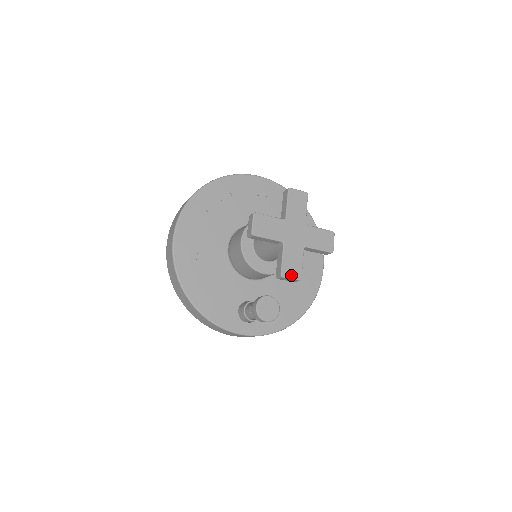
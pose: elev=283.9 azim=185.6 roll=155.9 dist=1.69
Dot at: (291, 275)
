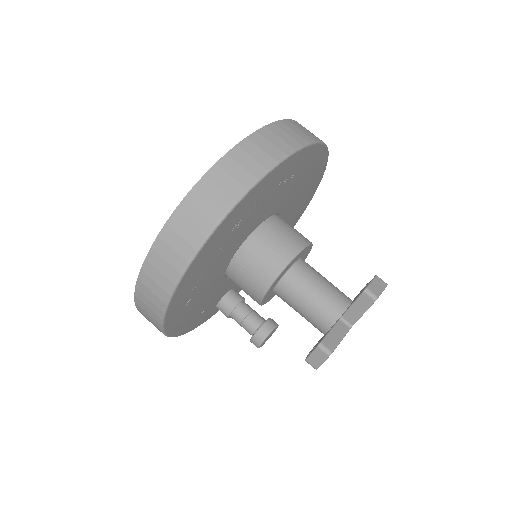
Dot at: occluded
